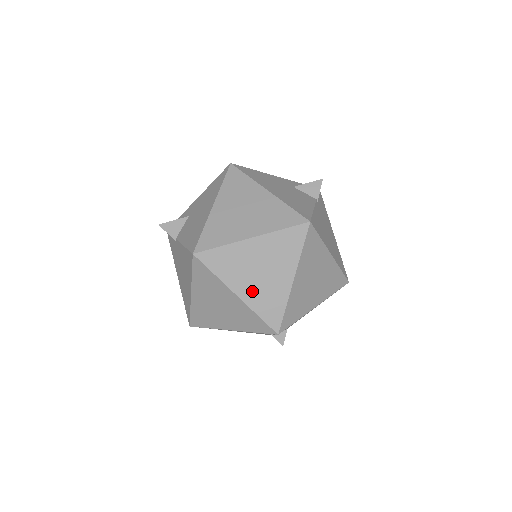
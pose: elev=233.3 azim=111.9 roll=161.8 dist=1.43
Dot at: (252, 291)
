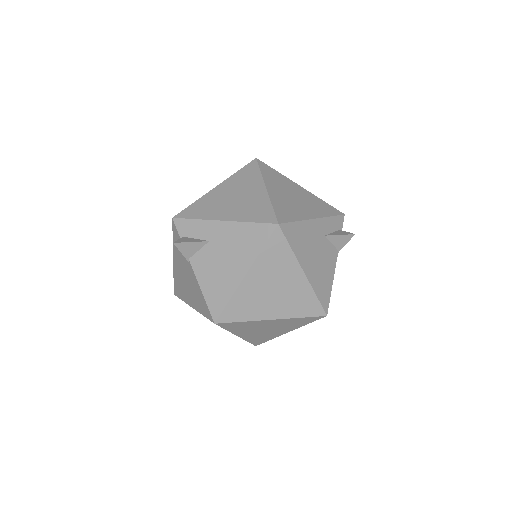
Dot at: (251, 335)
